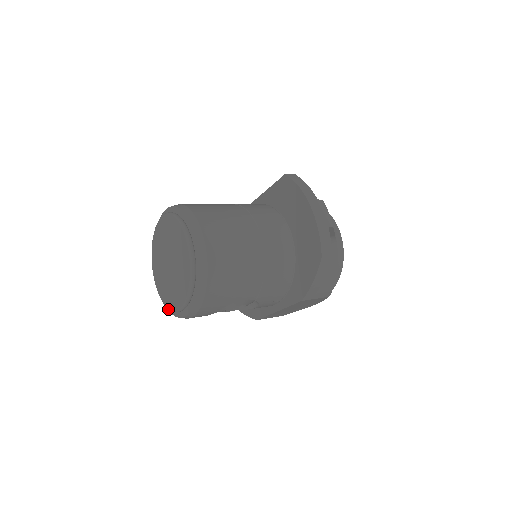
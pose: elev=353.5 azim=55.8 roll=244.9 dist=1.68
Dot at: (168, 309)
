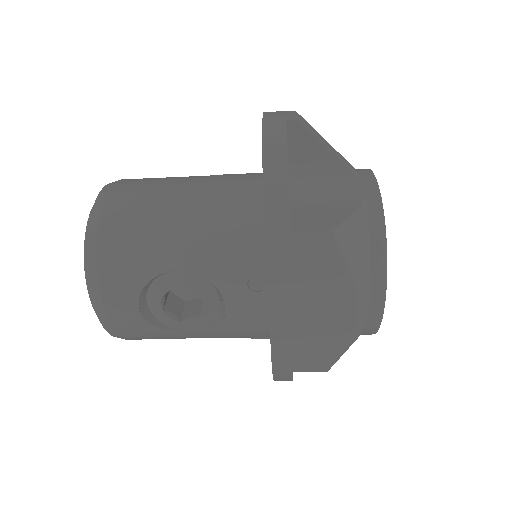
Dot at: occluded
